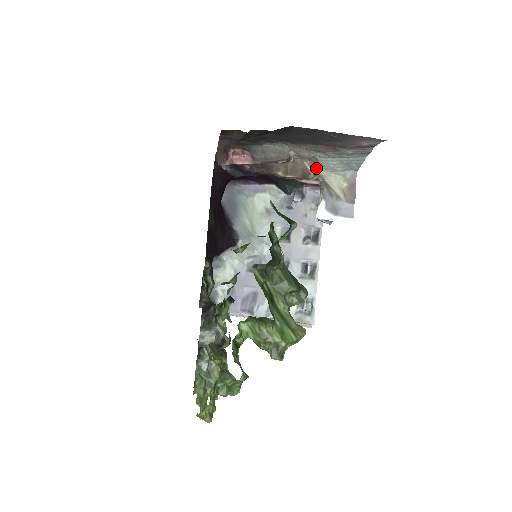
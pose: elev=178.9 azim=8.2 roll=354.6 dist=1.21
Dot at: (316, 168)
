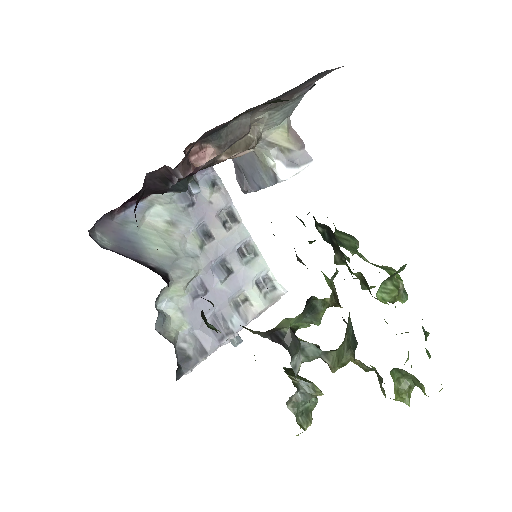
Dot at: (258, 132)
